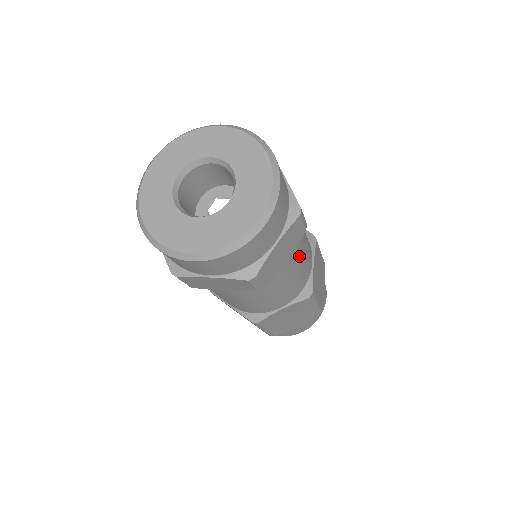
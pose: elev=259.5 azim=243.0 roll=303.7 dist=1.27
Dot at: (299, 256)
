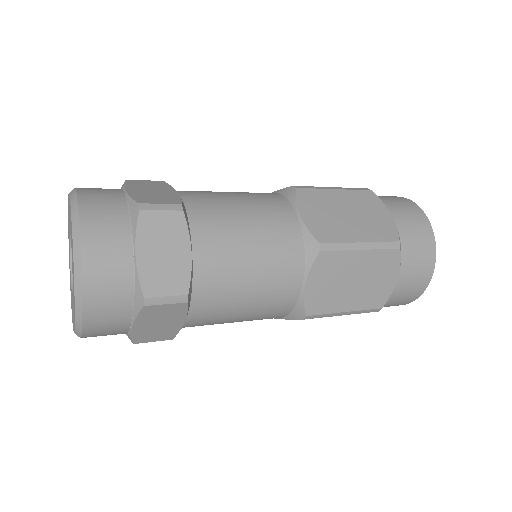
Dot at: (229, 232)
